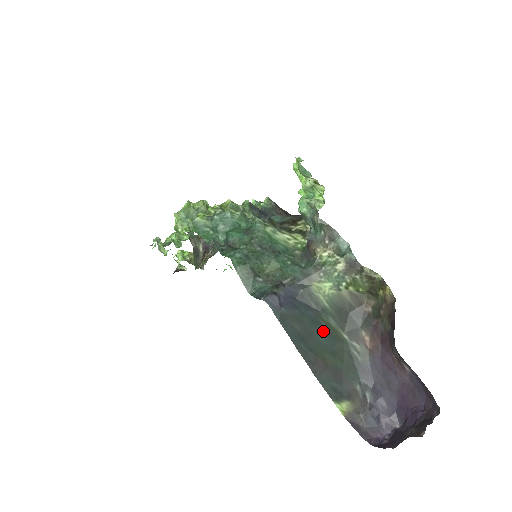
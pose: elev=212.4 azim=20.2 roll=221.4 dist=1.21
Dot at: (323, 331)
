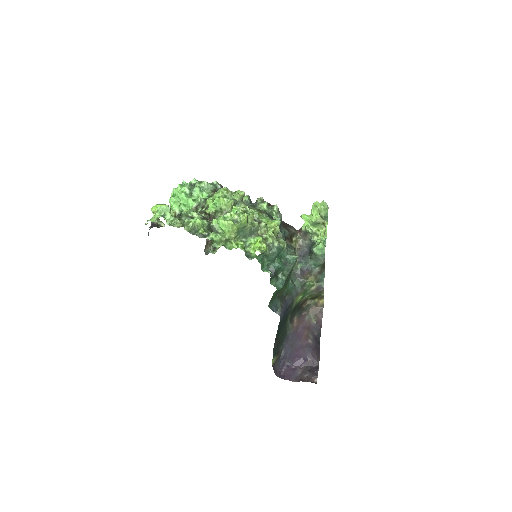
Dot at: (285, 322)
